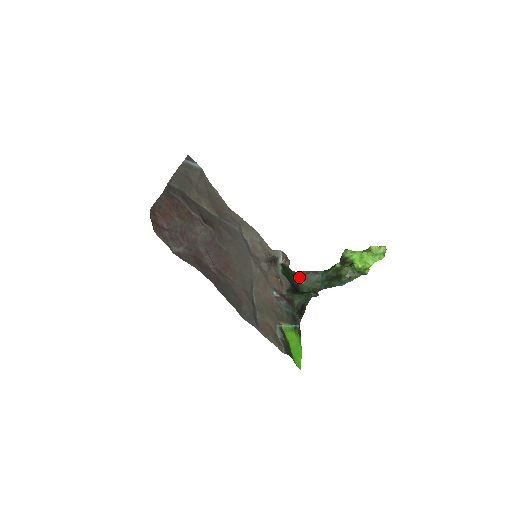
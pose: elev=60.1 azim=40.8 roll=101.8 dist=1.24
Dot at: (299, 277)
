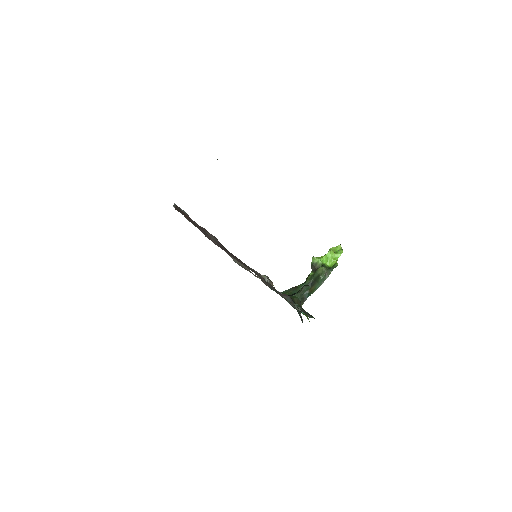
Dot at: occluded
